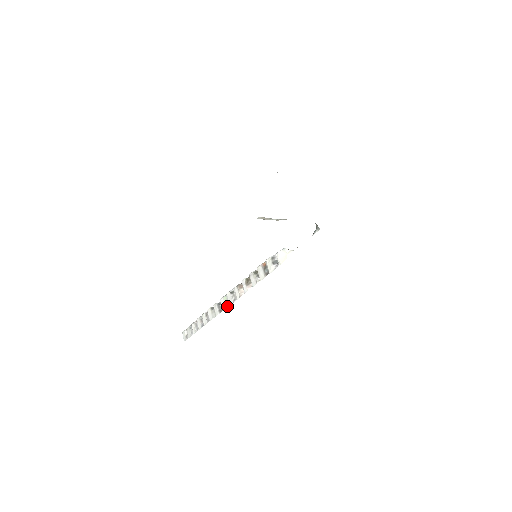
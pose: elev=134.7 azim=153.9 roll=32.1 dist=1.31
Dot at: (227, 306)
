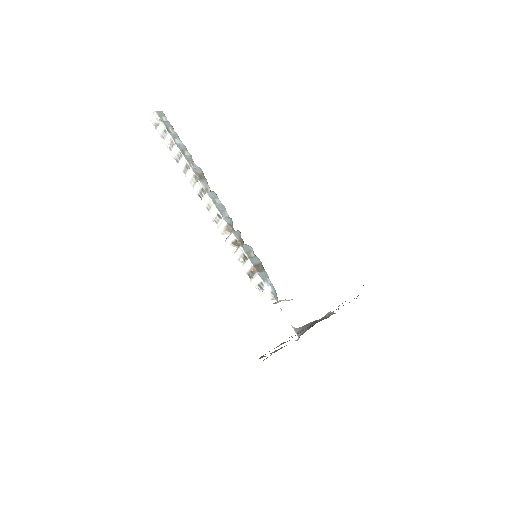
Dot at: (207, 209)
